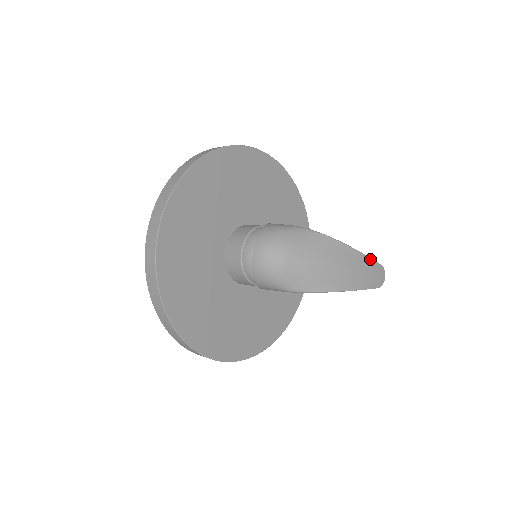
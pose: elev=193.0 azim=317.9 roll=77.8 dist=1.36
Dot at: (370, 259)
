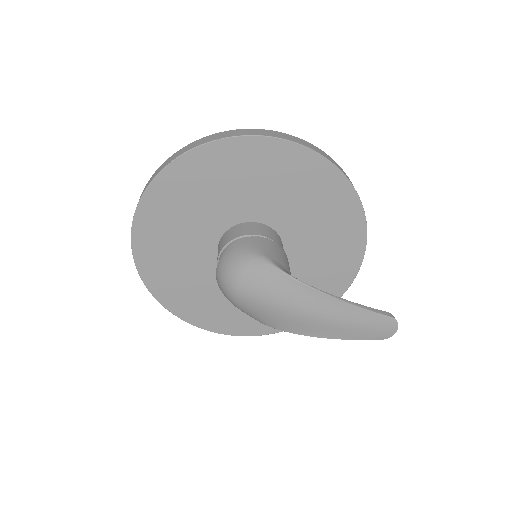
Dot at: (364, 310)
